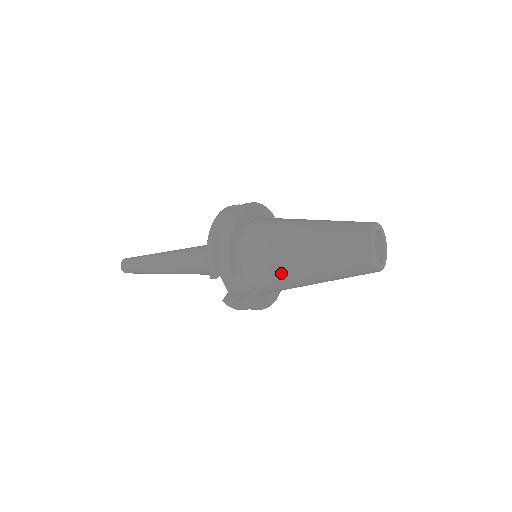
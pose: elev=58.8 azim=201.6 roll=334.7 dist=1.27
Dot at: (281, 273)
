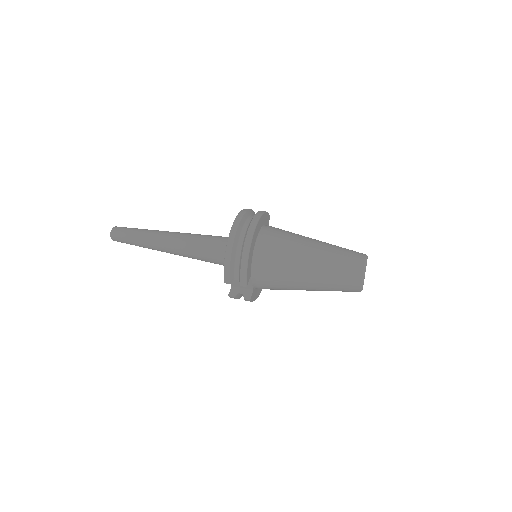
Dot at: (285, 284)
